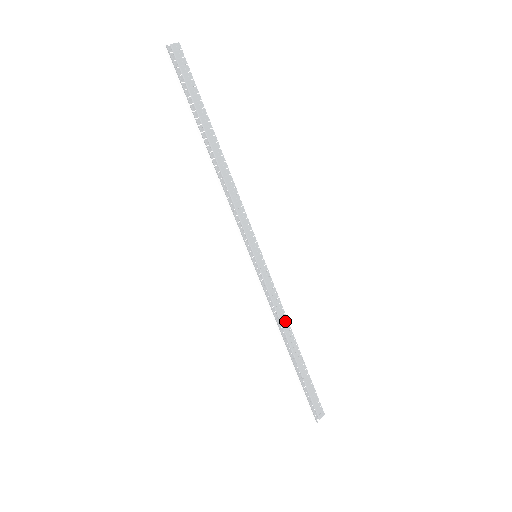
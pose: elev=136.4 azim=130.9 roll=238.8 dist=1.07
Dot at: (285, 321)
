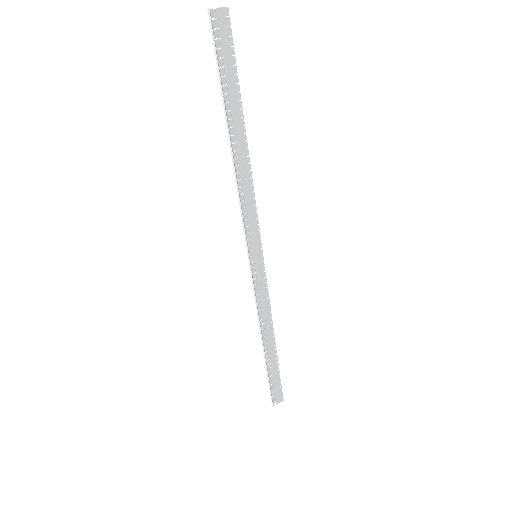
Dot at: (268, 320)
